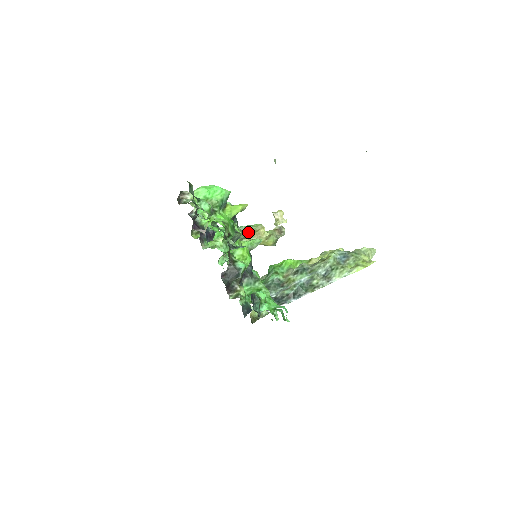
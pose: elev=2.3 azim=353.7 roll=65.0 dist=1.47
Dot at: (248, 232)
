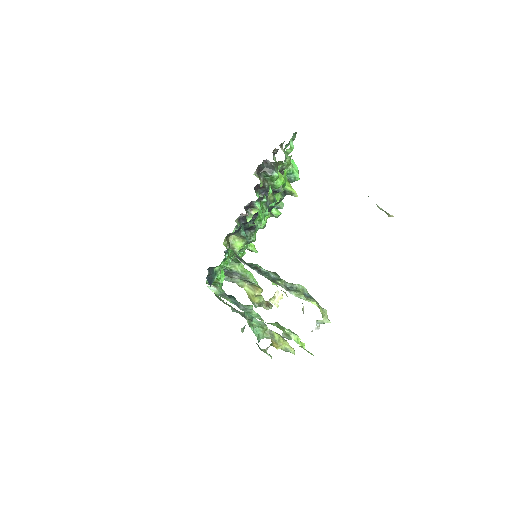
Dot at: occluded
